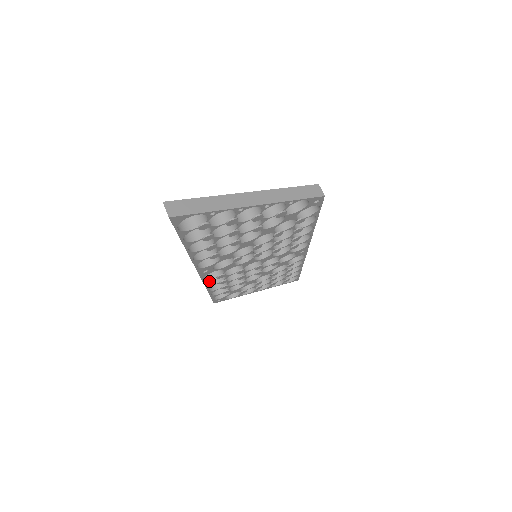
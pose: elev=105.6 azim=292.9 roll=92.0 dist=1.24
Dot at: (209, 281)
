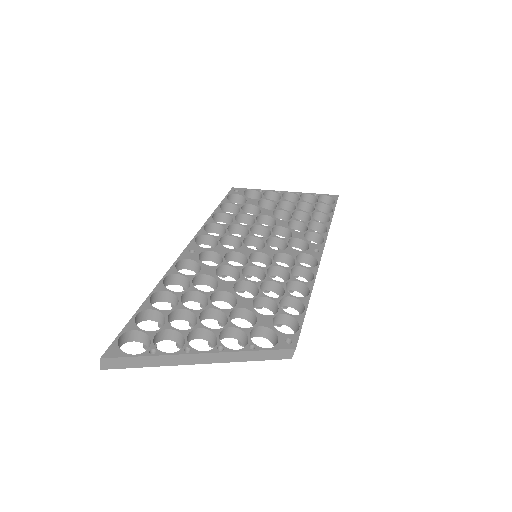
Dot at: (211, 228)
